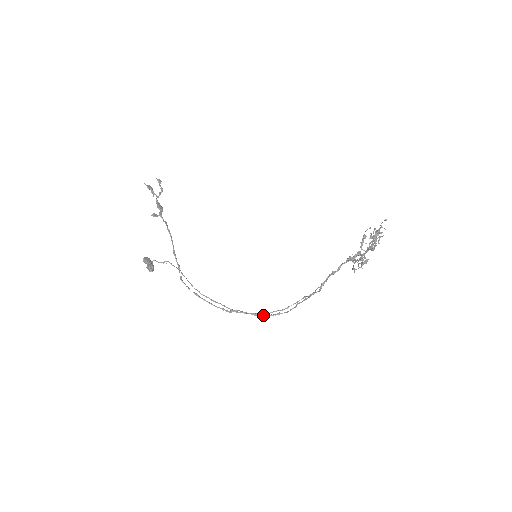
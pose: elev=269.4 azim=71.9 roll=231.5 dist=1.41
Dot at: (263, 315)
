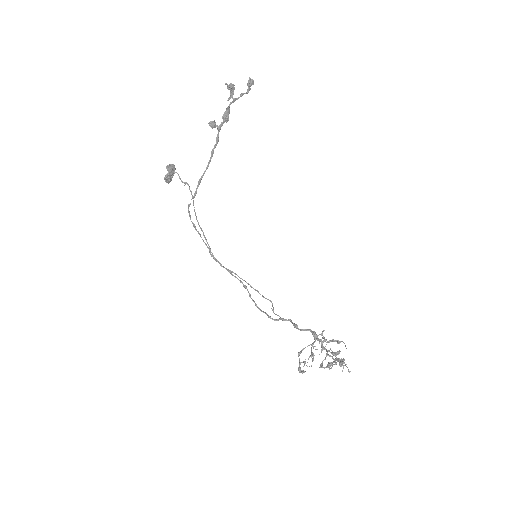
Dot at: (235, 276)
